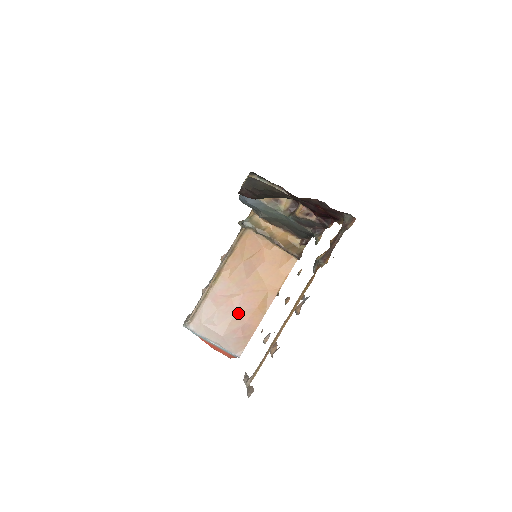
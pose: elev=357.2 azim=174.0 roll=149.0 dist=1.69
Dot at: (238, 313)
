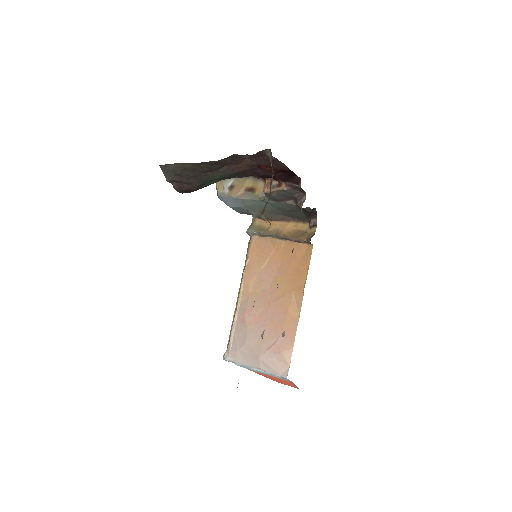
Dot at: (269, 327)
